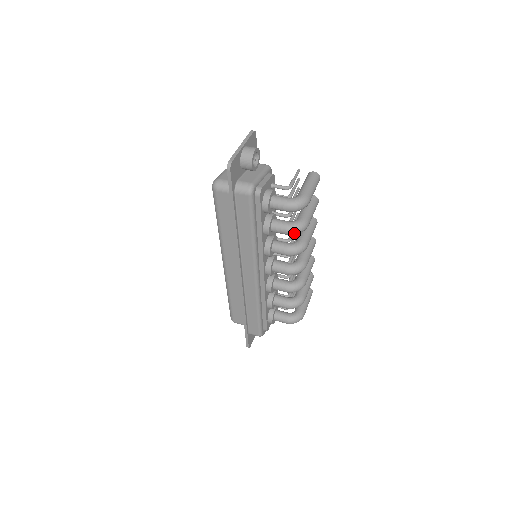
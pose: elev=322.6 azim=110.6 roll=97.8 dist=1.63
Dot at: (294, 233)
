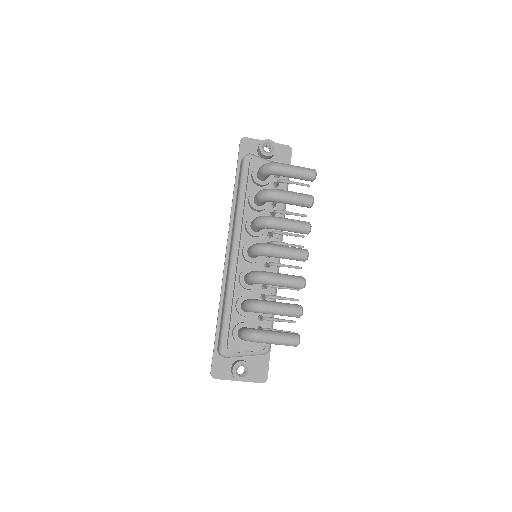
Dot at: (260, 195)
